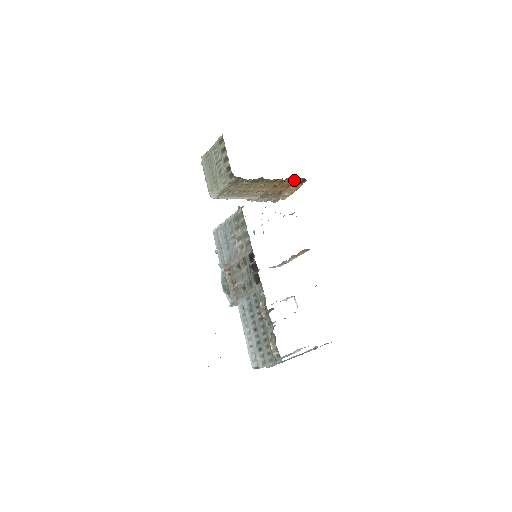
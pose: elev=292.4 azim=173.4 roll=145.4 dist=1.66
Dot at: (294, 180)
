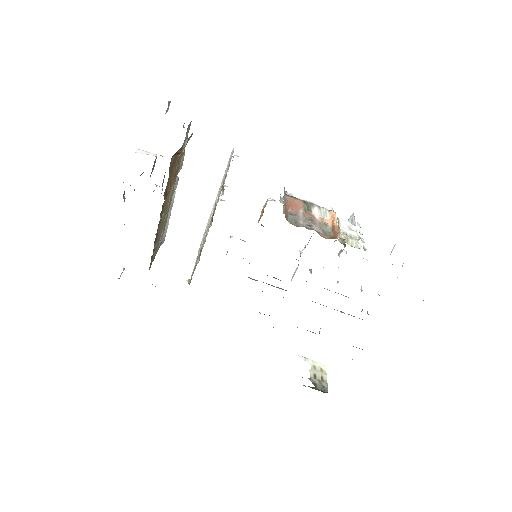
Dot at: (169, 173)
